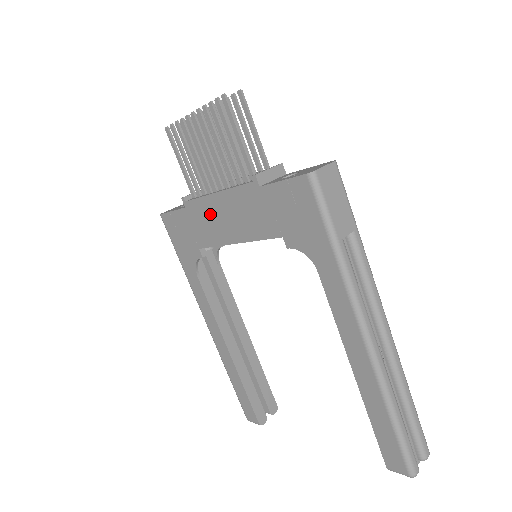
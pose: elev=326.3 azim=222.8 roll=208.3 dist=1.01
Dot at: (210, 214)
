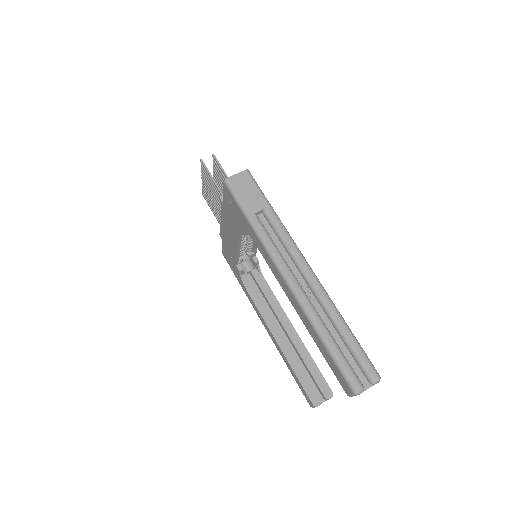
Dot at: (226, 236)
